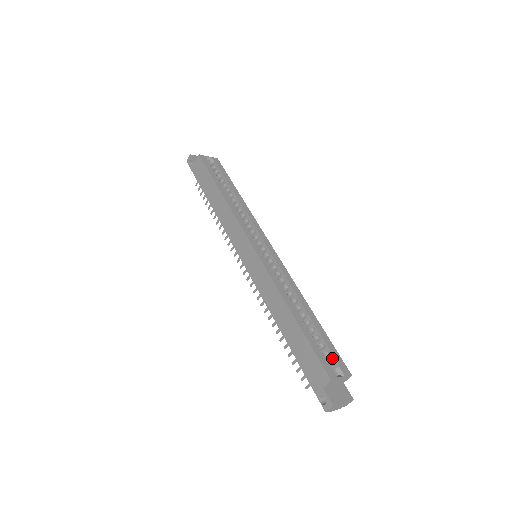
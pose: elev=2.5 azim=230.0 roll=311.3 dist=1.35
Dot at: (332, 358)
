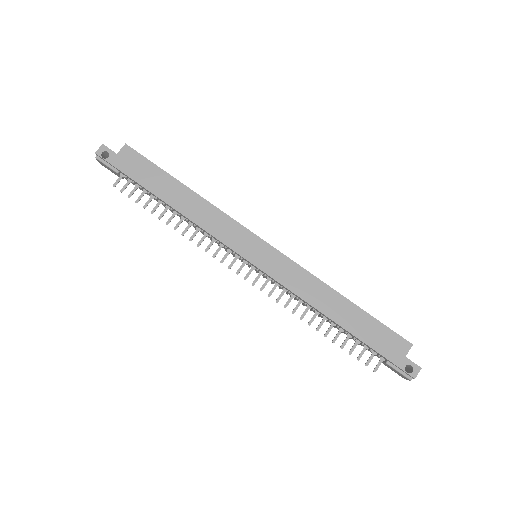
Dot at: occluded
